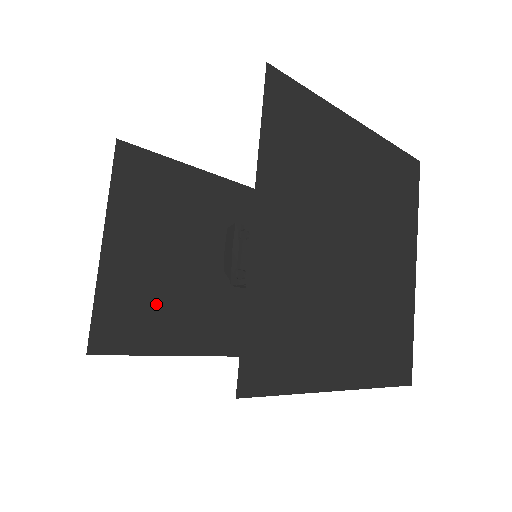
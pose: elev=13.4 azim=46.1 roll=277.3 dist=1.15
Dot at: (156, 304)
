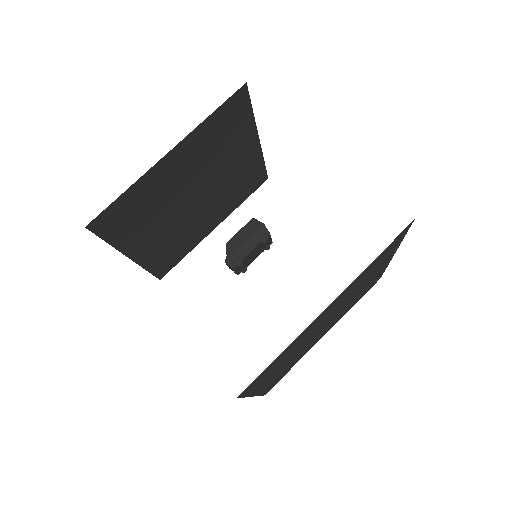
Dot at: (152, 215)
